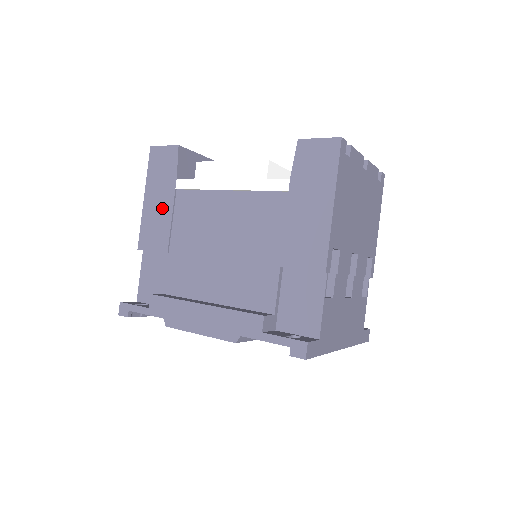
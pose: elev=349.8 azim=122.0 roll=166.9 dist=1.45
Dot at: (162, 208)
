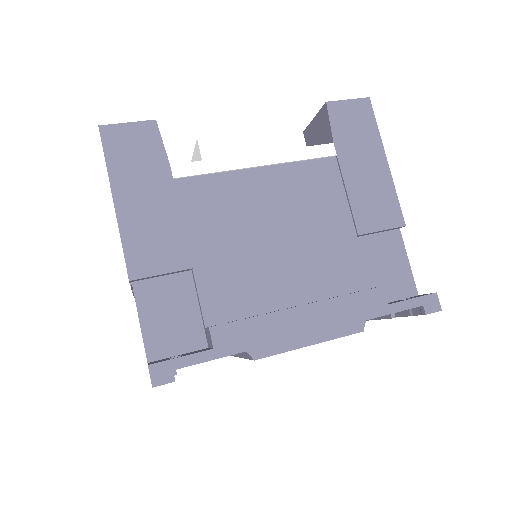
Dot at: (158, 209)
